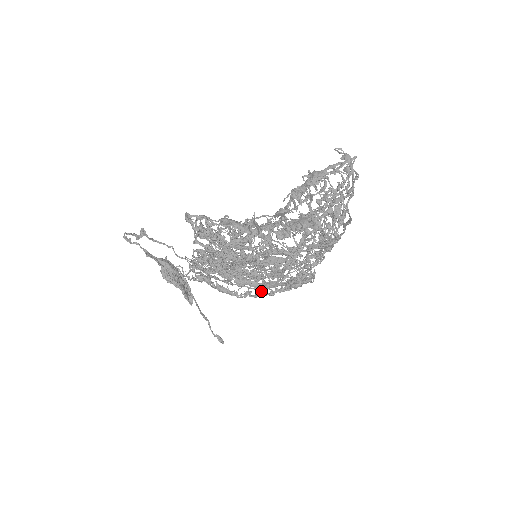
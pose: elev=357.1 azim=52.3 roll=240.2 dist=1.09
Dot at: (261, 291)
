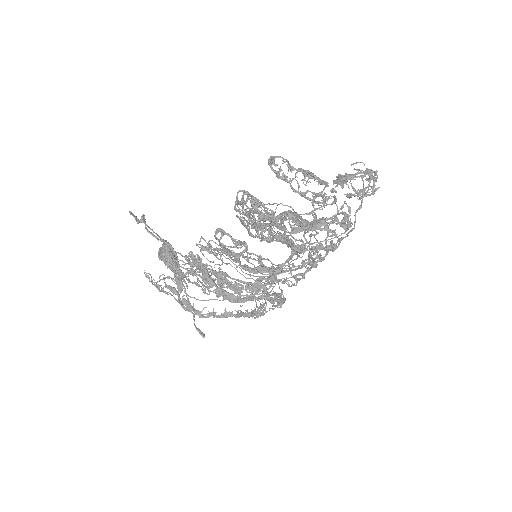
Dot at: (227, 312)
